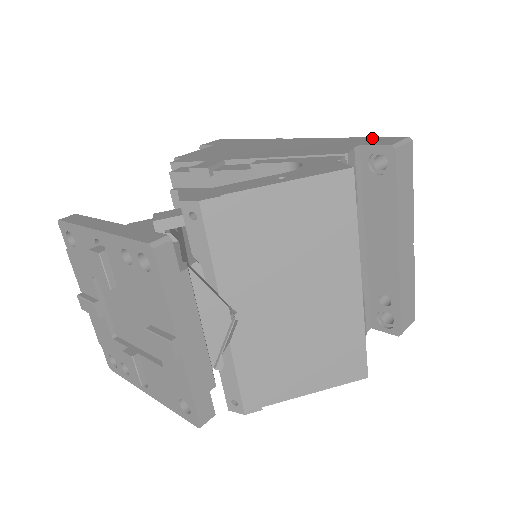
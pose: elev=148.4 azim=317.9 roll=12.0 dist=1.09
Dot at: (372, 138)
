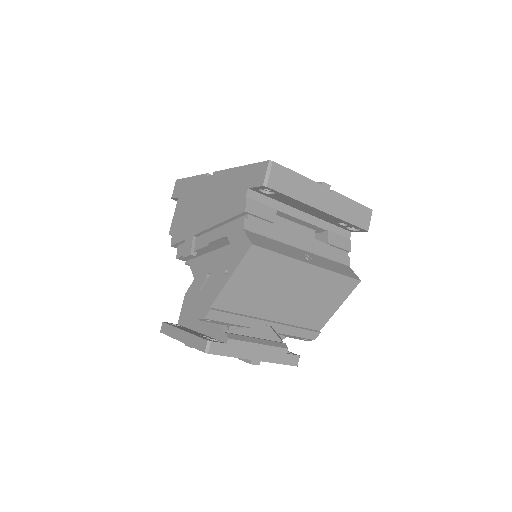
Dot at: (251, 168)
